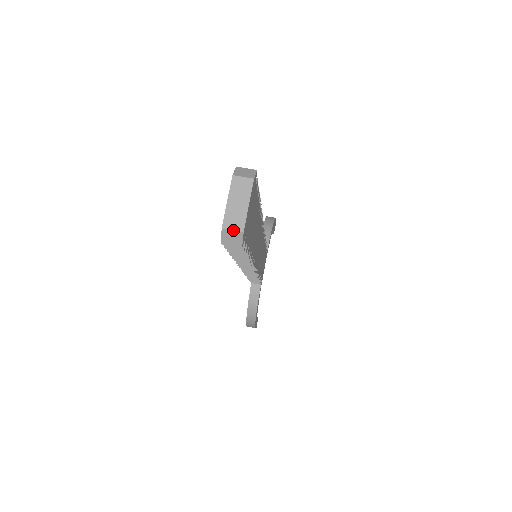
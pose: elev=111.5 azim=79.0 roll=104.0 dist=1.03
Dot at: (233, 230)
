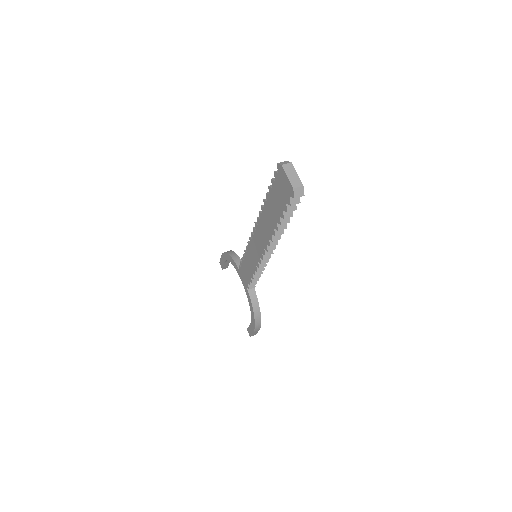
Dot at: (298, 187)
